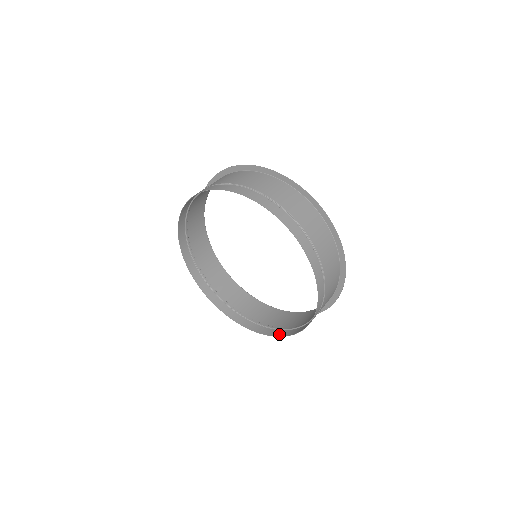
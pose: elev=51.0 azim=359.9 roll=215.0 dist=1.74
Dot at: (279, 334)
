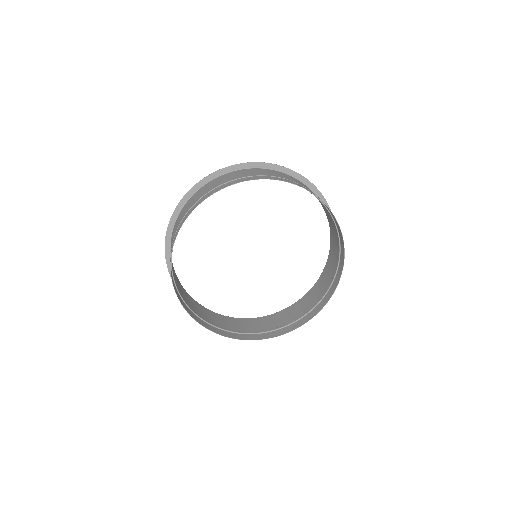
Dot at: (220, 332)
